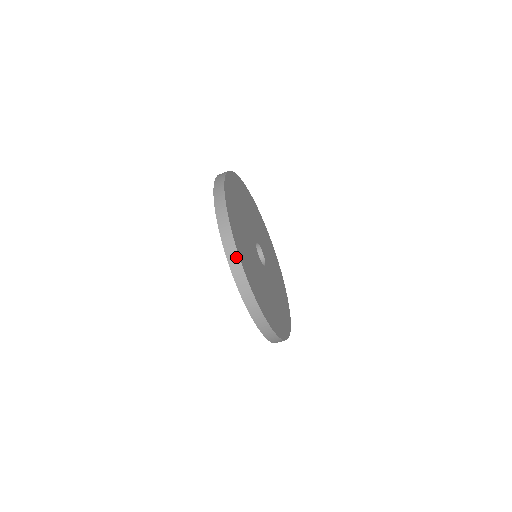
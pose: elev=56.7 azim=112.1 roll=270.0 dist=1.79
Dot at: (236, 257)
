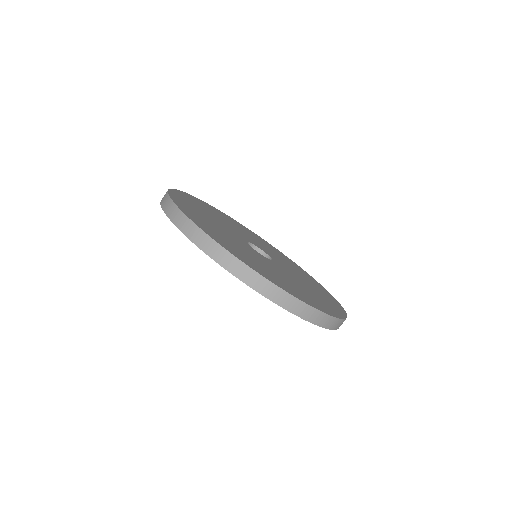
Dot at: (177, 211)
